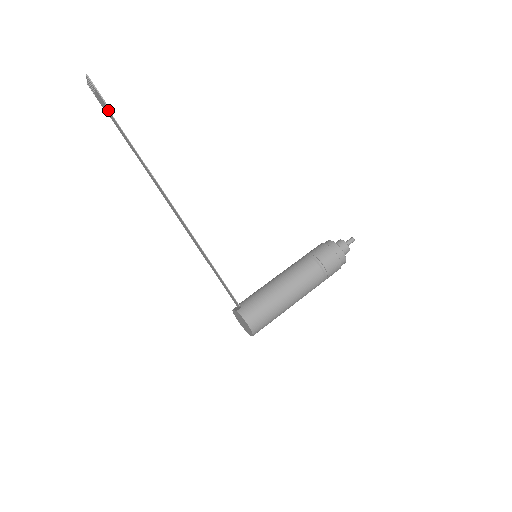
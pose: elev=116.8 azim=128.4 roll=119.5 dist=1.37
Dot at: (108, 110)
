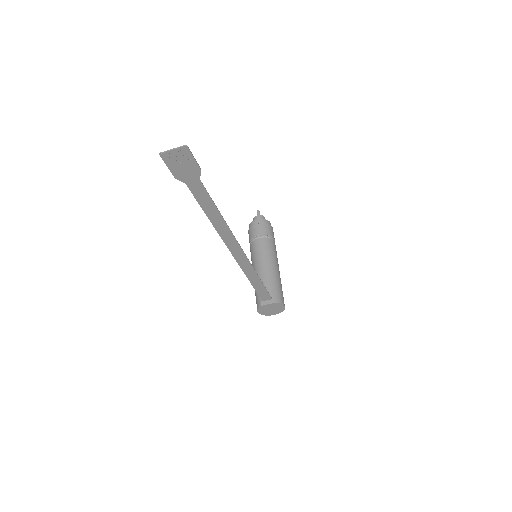
Dot at: (198, 179)
